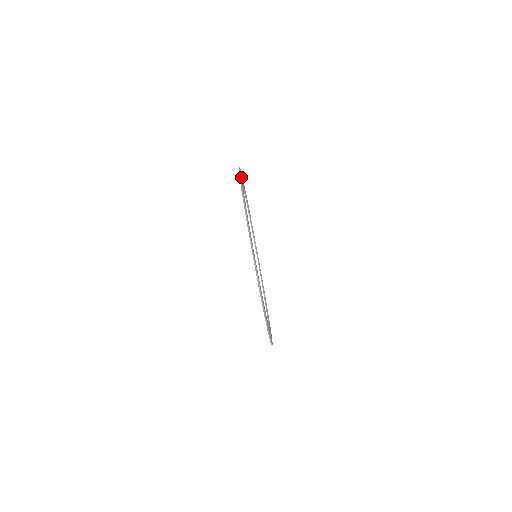
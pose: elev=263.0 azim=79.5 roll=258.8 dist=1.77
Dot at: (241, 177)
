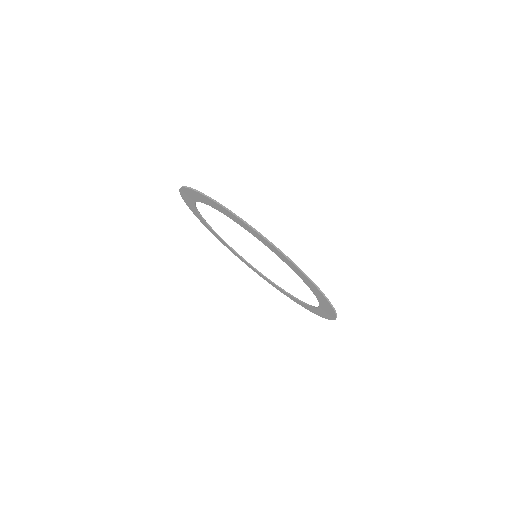
Dot at: (187, 195)
